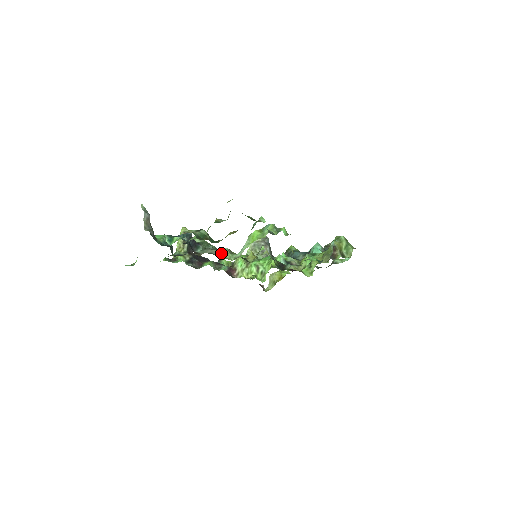
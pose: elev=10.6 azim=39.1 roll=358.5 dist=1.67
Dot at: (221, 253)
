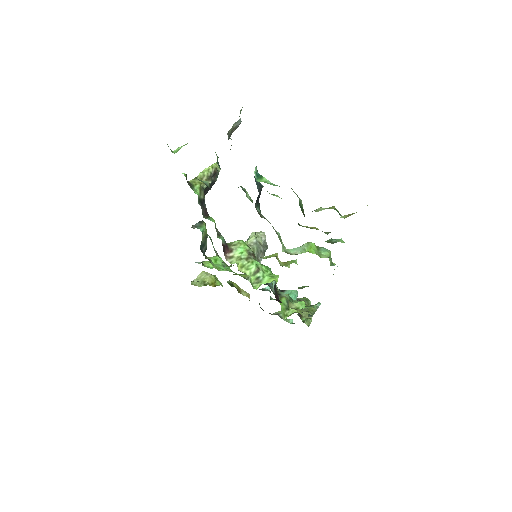
Dot at: occluded
